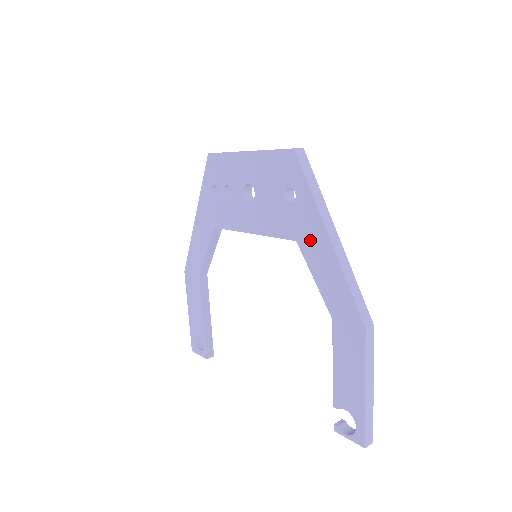
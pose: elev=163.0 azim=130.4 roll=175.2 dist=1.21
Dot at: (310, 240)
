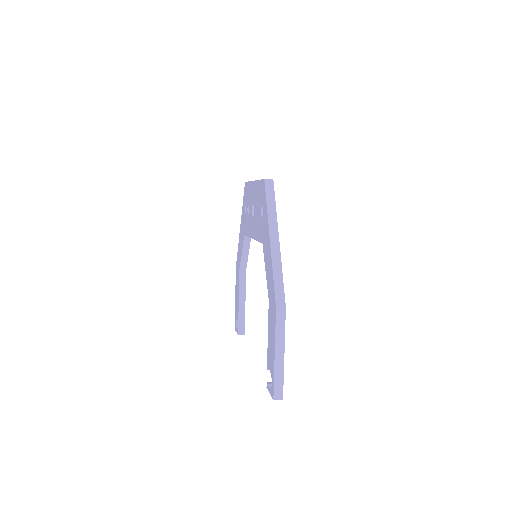
Dot at: (265, 243)
